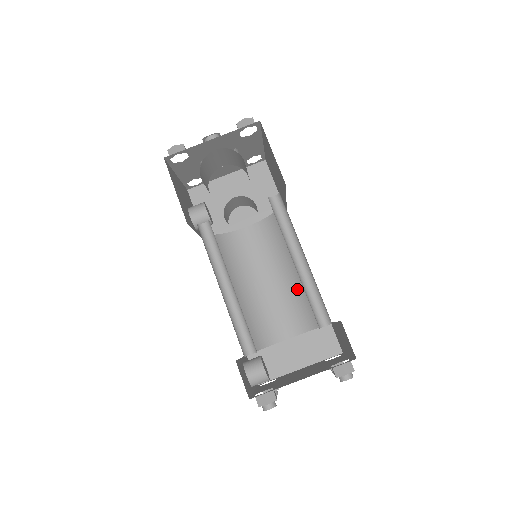
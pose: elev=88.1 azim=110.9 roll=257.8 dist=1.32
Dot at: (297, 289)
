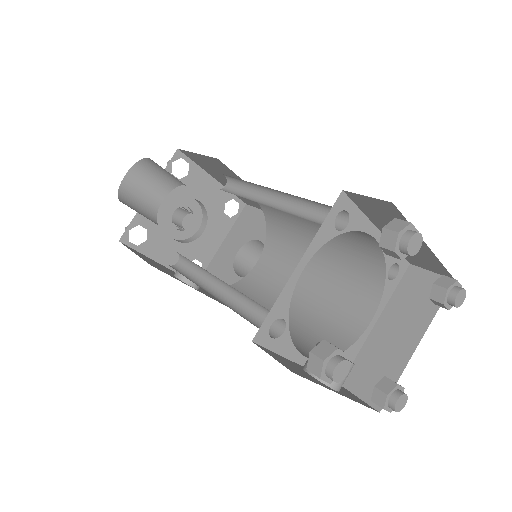
Dot at: (336, 260)
